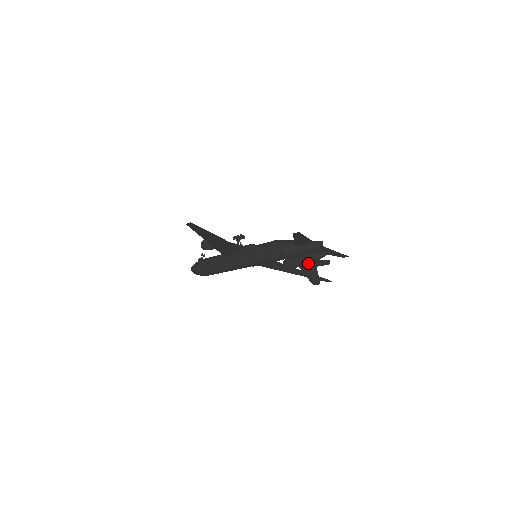
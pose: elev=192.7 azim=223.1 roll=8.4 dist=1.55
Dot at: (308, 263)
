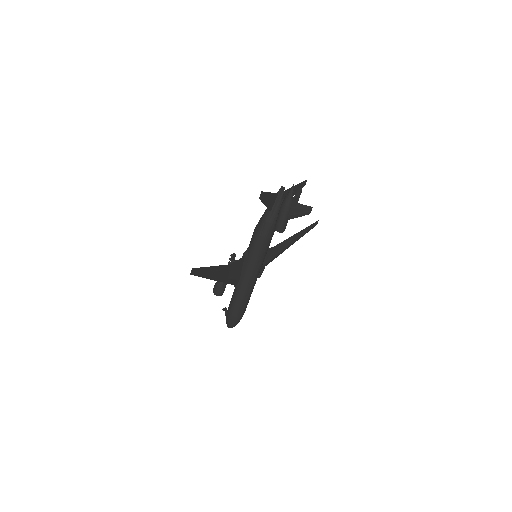
Dot at: (290, 209)
